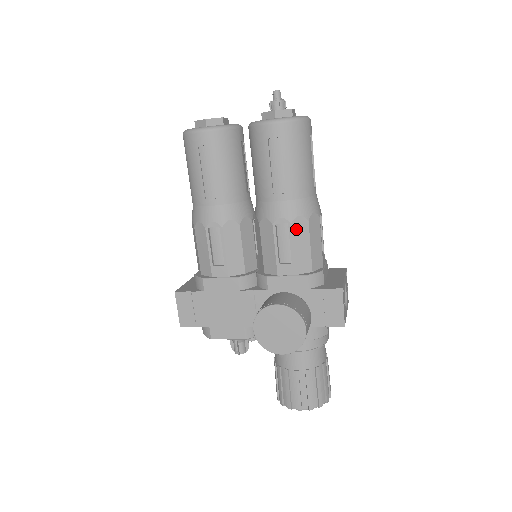
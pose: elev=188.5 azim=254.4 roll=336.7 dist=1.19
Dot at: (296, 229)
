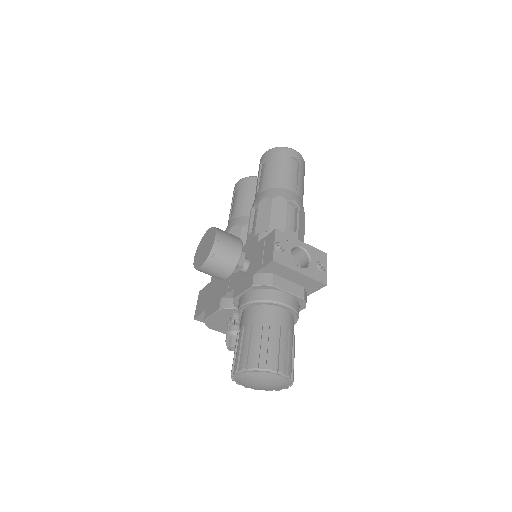
Dot at: (262, 206)
